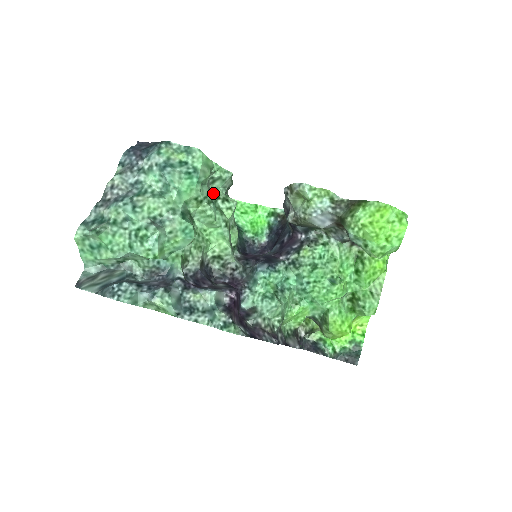
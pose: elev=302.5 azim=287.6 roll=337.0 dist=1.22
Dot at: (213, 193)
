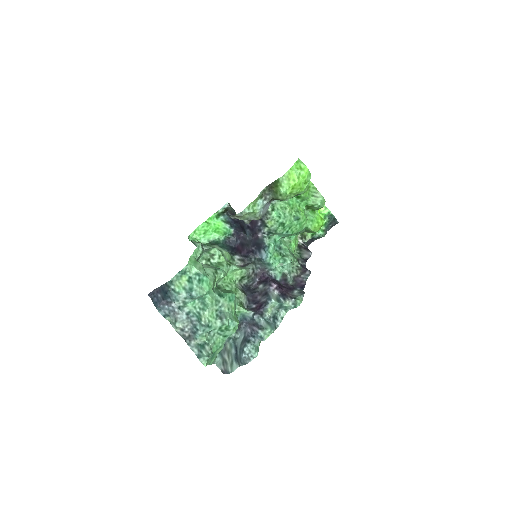
Dot at: (205, 262)
